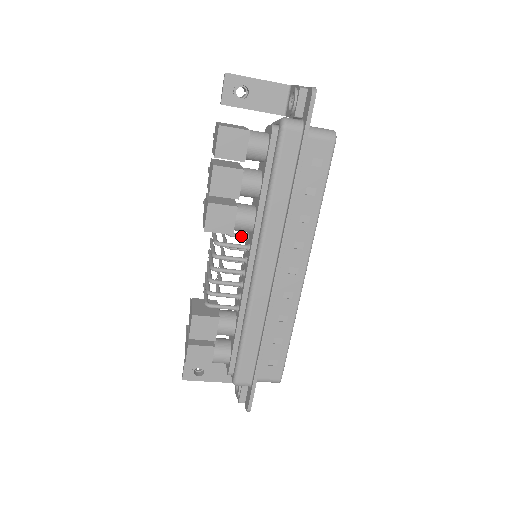
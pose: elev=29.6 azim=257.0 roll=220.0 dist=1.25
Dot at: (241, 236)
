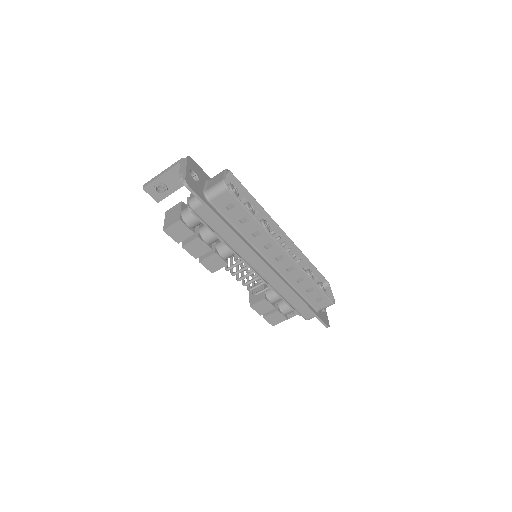
Dot at: occluded
